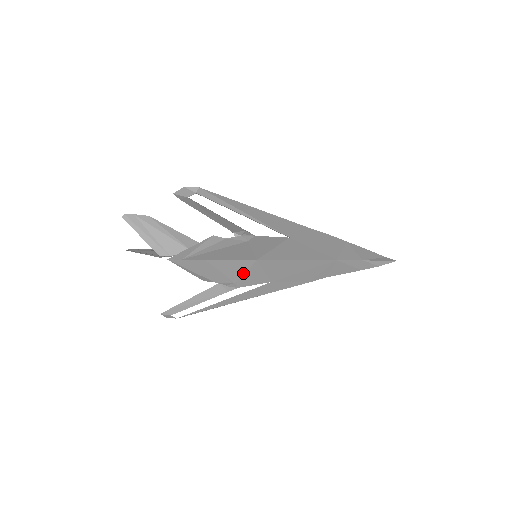
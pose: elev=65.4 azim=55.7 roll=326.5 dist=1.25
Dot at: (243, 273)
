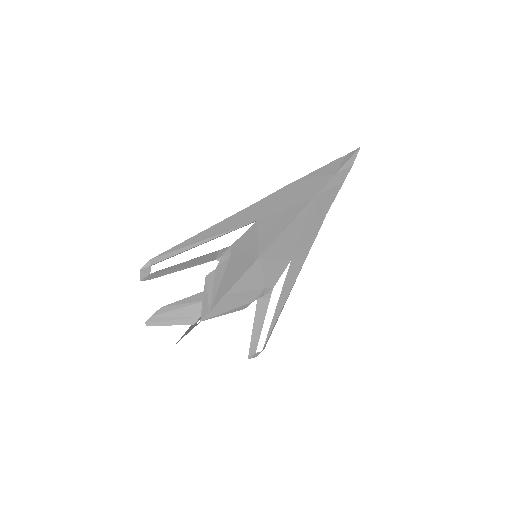
Dot at: (262, 276)
